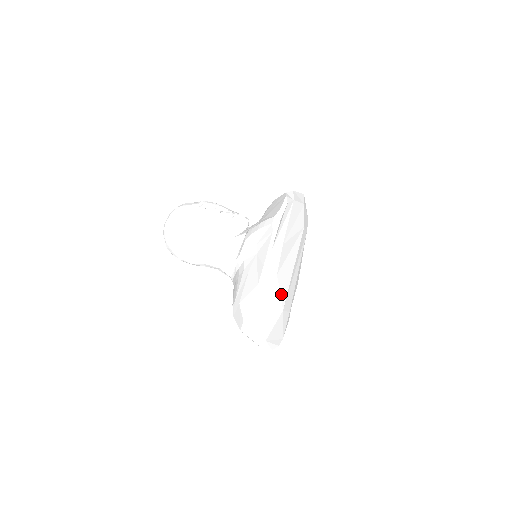
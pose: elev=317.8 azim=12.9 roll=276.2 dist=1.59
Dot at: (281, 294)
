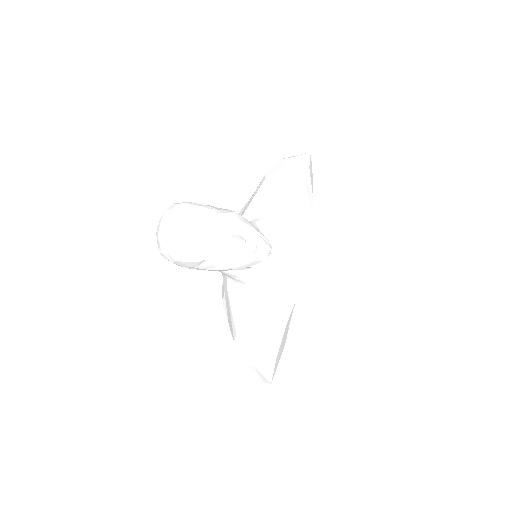
Dot at: occluded
